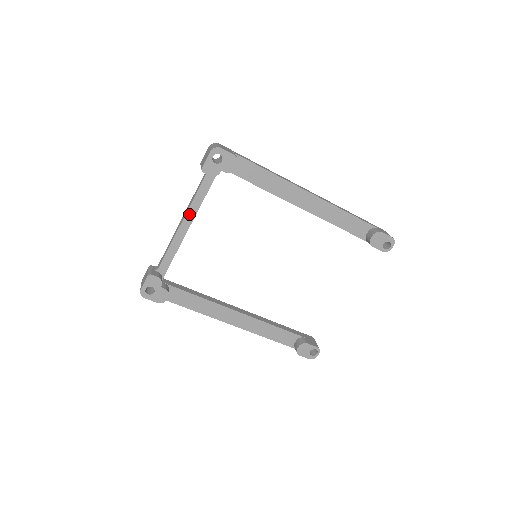
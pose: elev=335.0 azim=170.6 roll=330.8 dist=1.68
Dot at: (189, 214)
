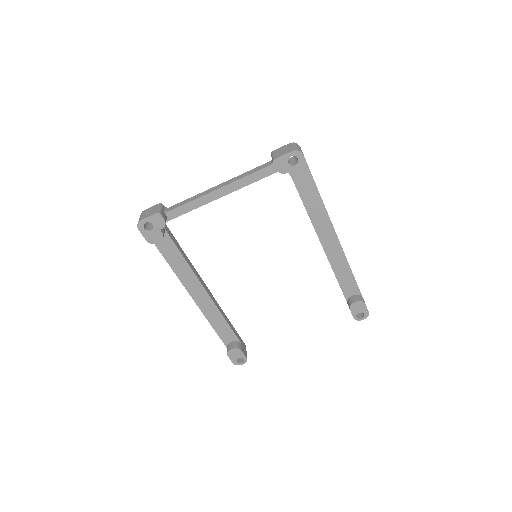
Dot at: (231, 186)
